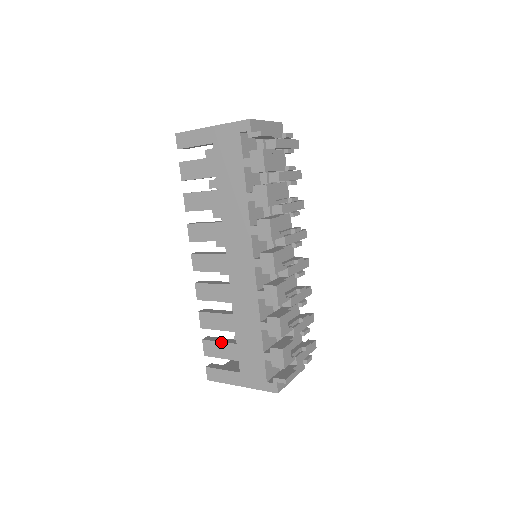
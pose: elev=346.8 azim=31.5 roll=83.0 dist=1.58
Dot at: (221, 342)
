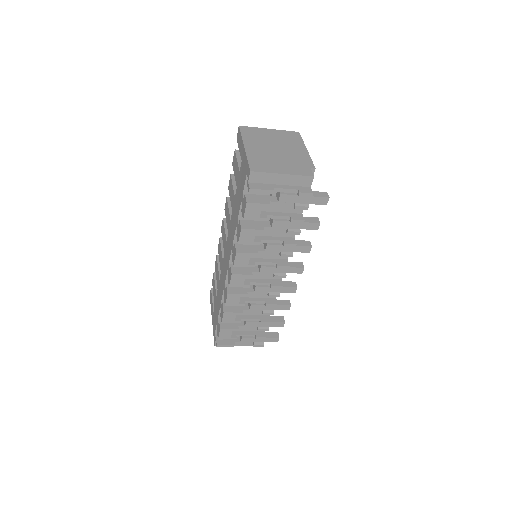
Dot at: (215, 286)
